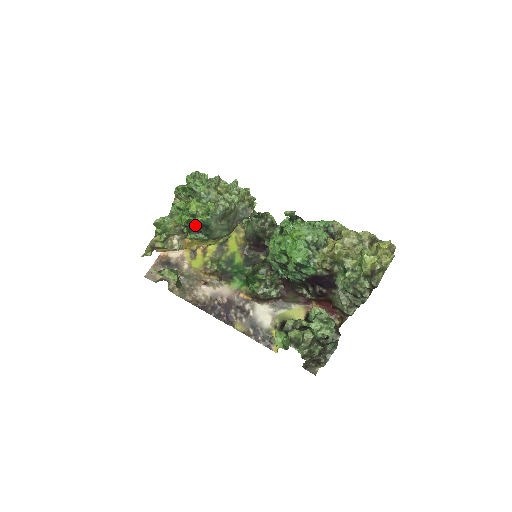
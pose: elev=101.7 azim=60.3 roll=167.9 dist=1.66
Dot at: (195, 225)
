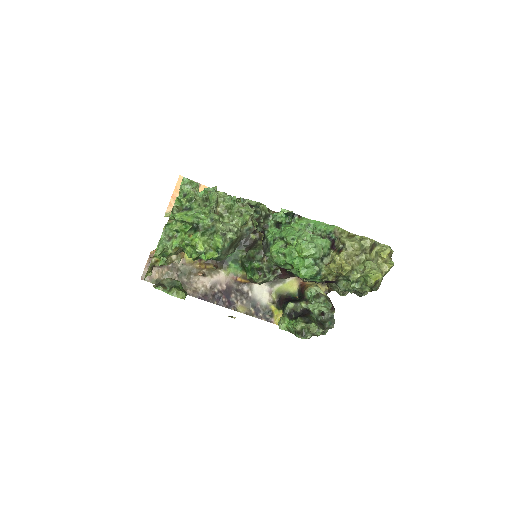
Dot at: (202, 258)
